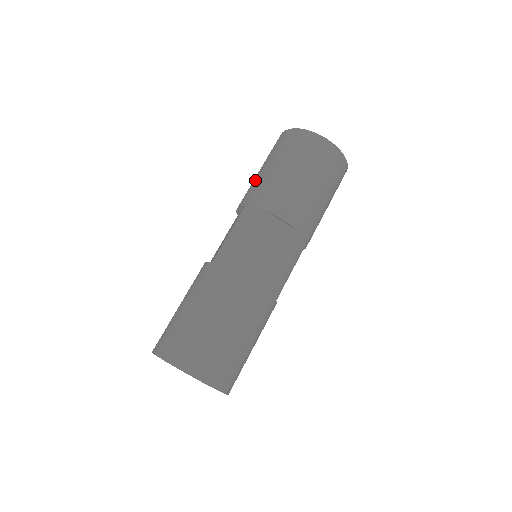
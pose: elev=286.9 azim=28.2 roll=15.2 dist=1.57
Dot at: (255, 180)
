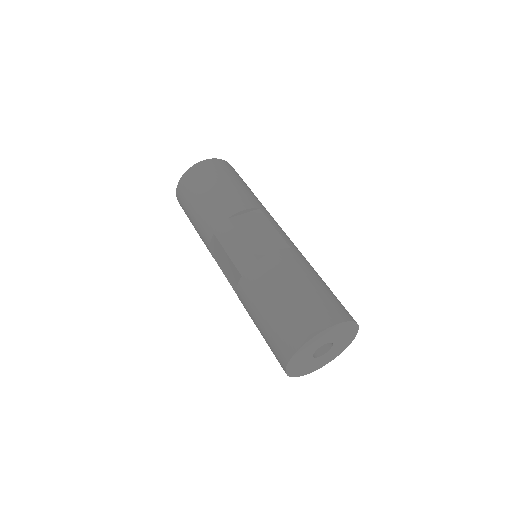
Dot at: (198, 222)
